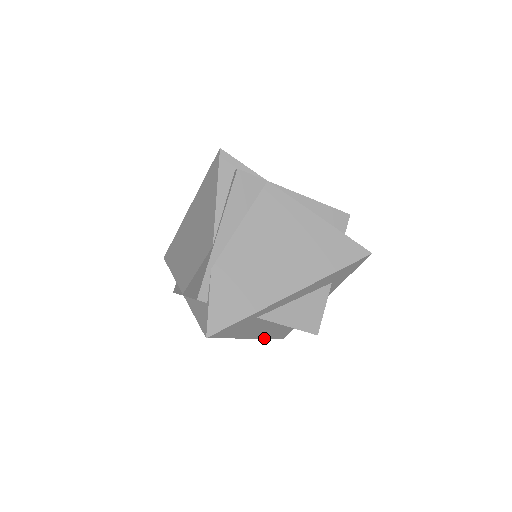
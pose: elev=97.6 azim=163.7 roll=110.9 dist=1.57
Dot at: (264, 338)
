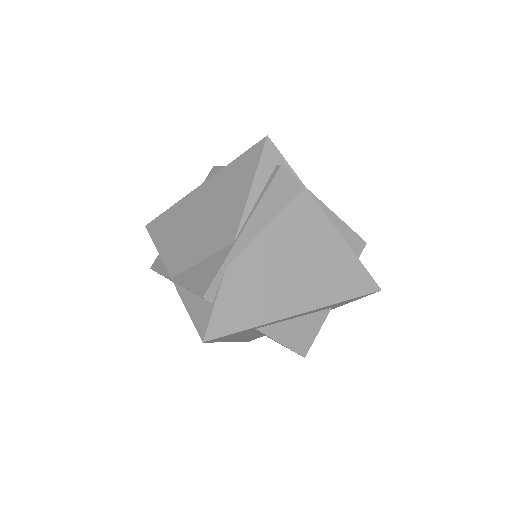
Dot at: occluded
